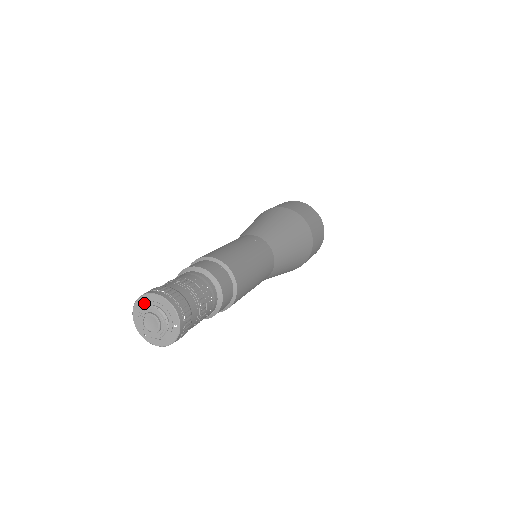
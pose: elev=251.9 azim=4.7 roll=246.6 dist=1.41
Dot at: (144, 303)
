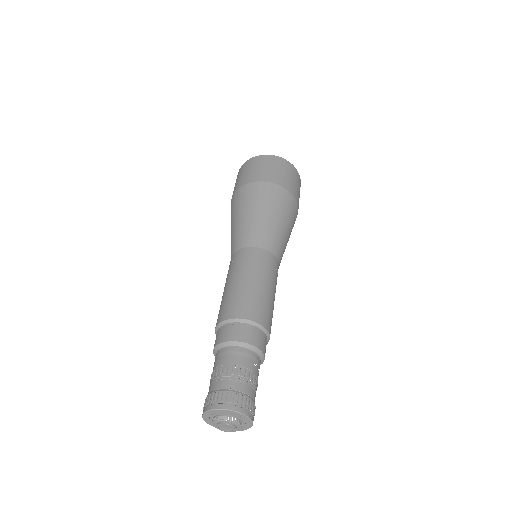
Dot at: (209, 418)
